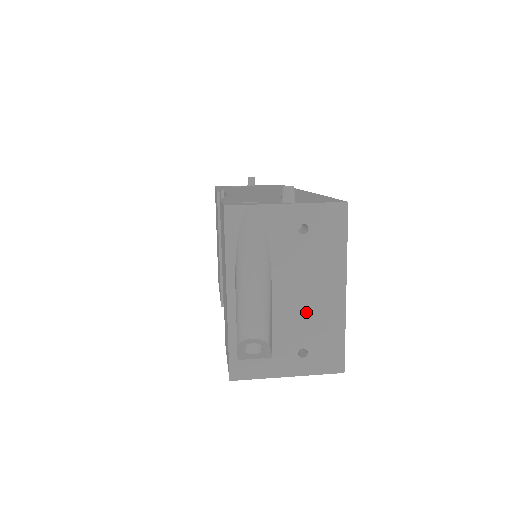
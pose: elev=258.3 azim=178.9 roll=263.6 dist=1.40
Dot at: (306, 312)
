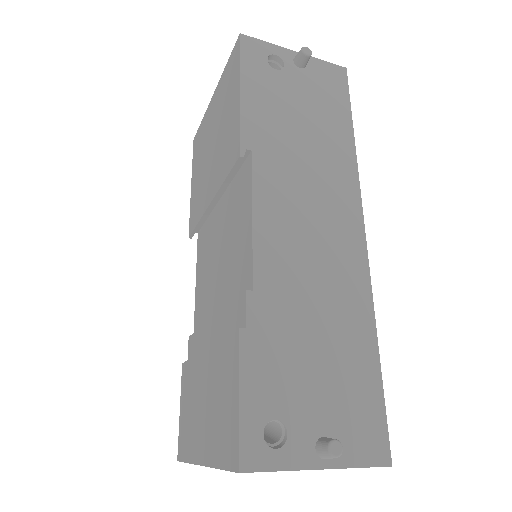
Dot at: occluded
